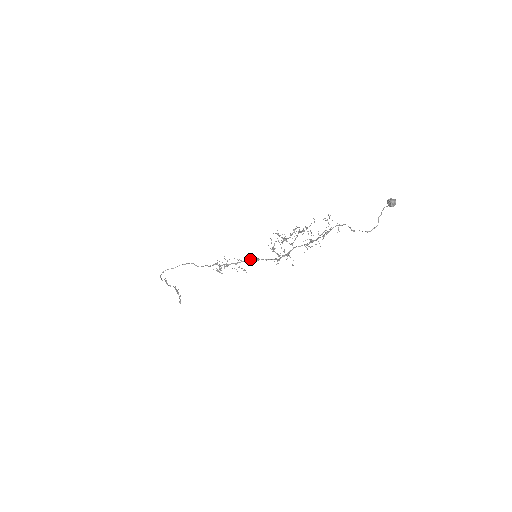
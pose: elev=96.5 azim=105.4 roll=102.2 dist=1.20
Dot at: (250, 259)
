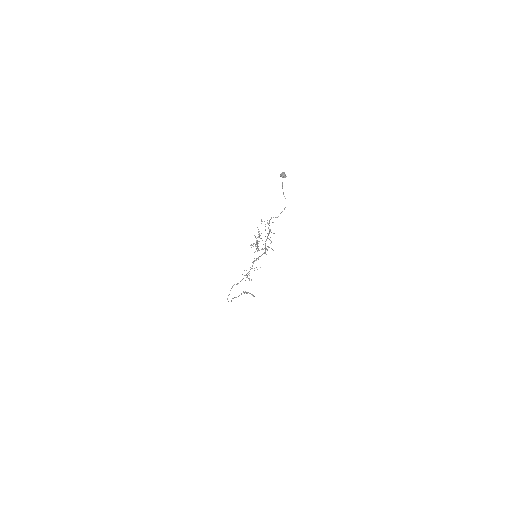
Dot at: occluded
